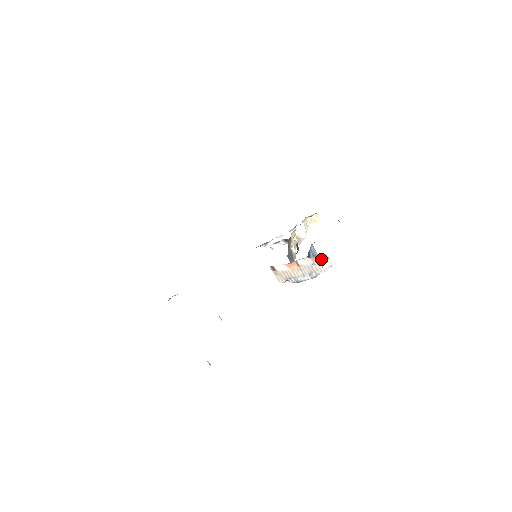
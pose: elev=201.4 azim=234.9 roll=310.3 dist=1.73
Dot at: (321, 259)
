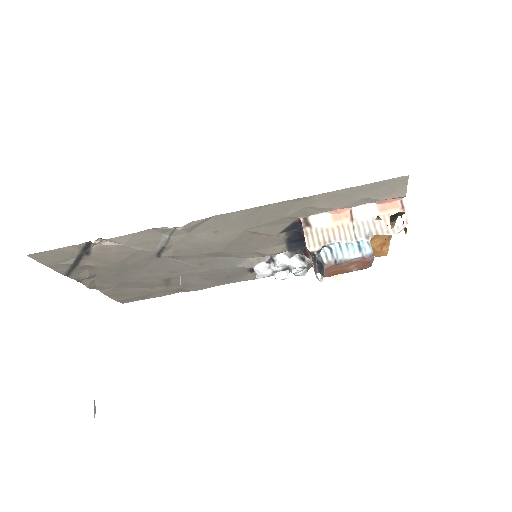
Dot at: (392, 210)
